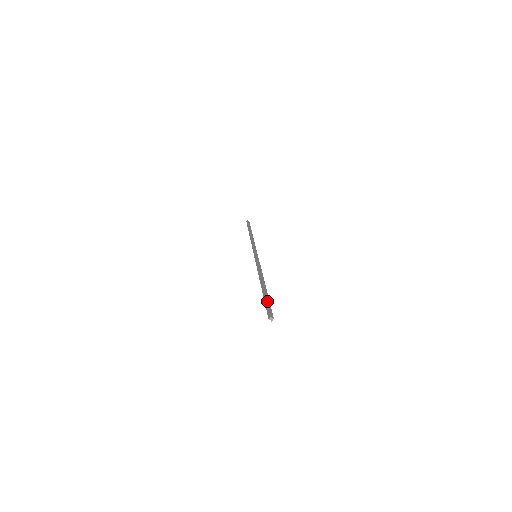
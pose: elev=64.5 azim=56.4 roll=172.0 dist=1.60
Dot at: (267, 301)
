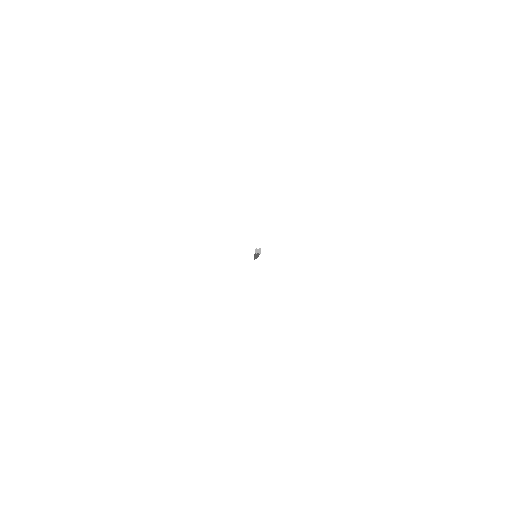
Dot at: occluded
